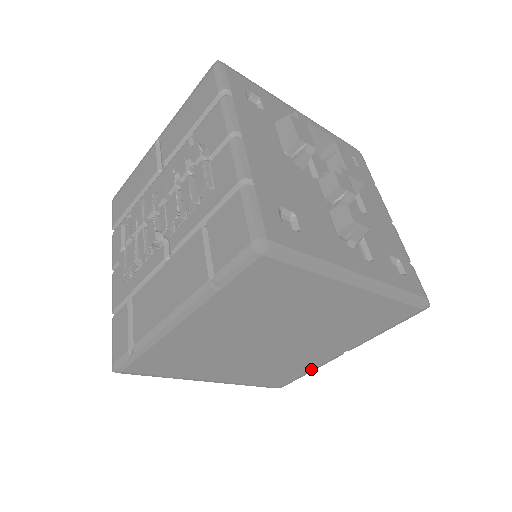
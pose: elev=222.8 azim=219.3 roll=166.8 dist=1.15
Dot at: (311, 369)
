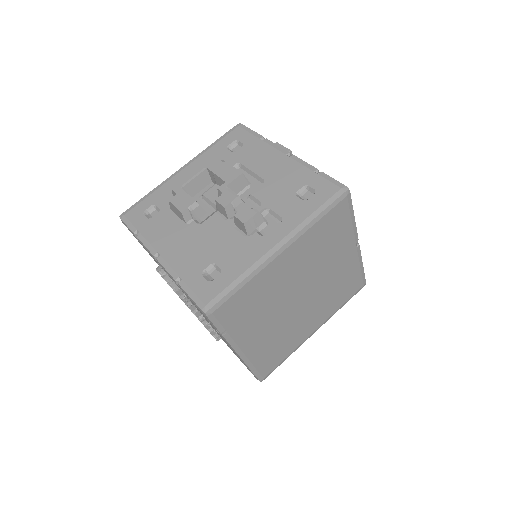
Dot at: (358, 266)
